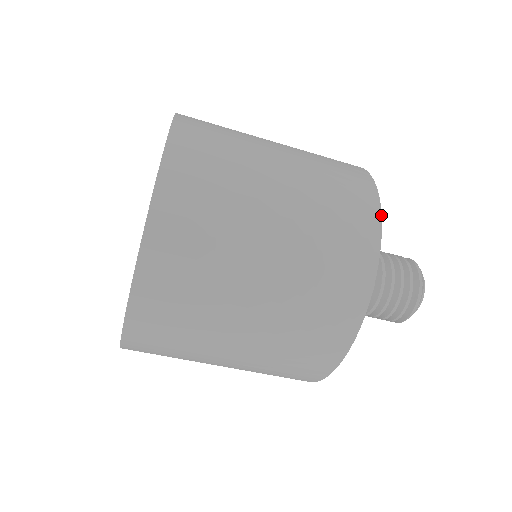
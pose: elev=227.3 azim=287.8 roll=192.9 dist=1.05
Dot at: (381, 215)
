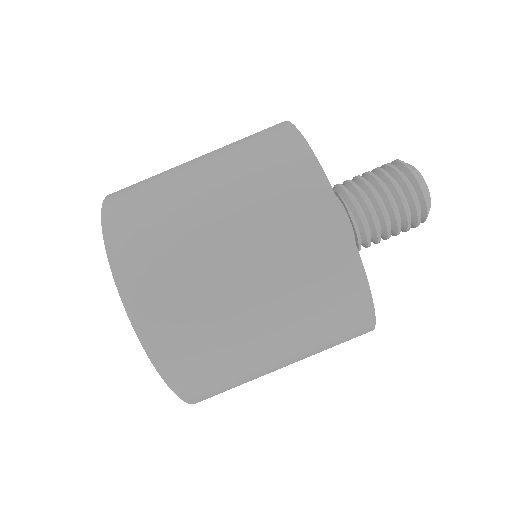
Dot at: occluded
